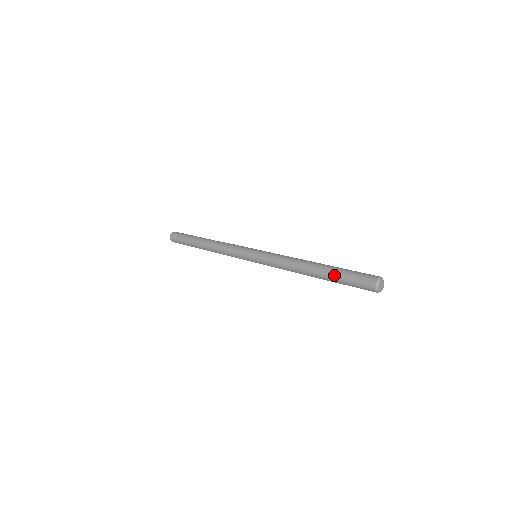
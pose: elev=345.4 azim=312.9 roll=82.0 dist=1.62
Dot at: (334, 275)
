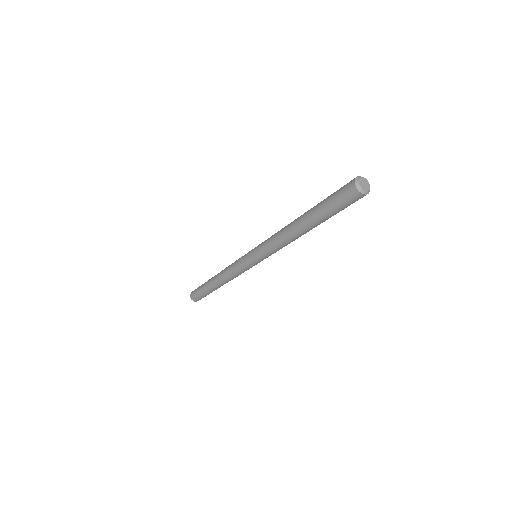
Dot at: (317, 209)
